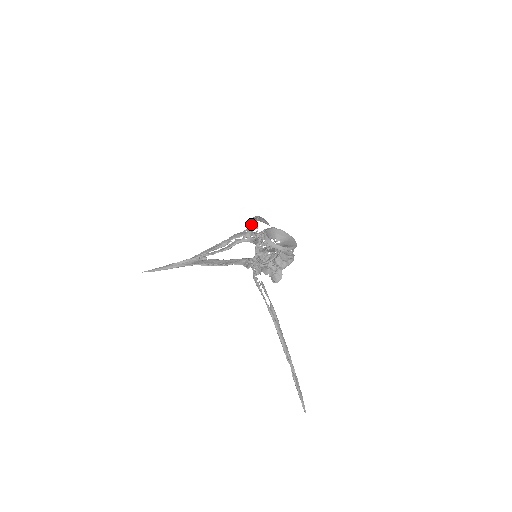
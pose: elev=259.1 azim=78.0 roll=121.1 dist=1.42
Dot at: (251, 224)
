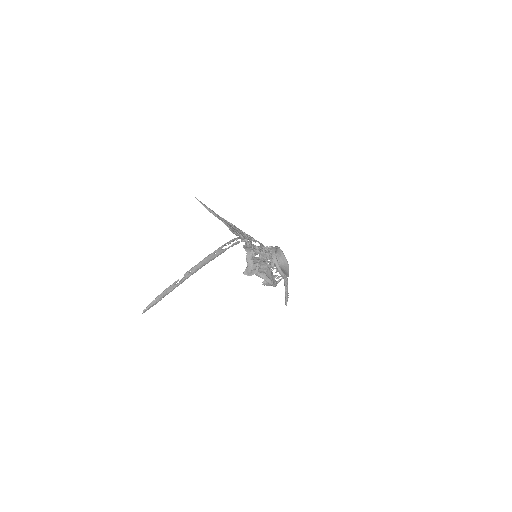
Dot at: occluded
